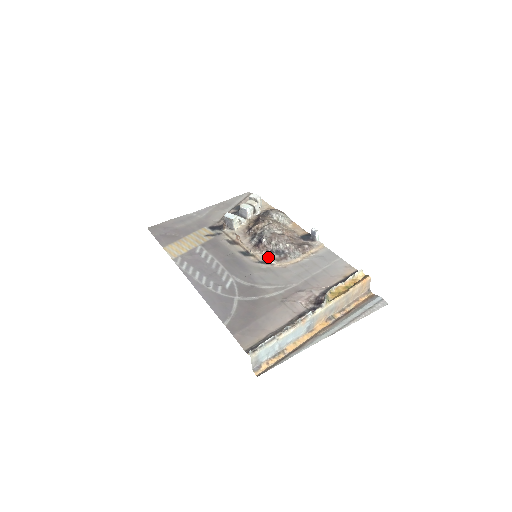
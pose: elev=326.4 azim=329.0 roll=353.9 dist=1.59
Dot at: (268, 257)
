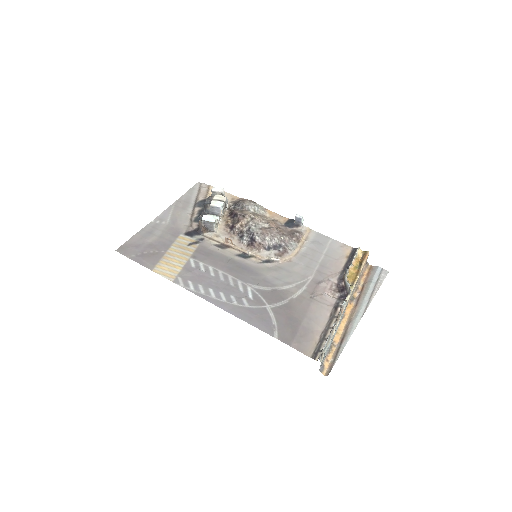
Dot at: (269, 255)
